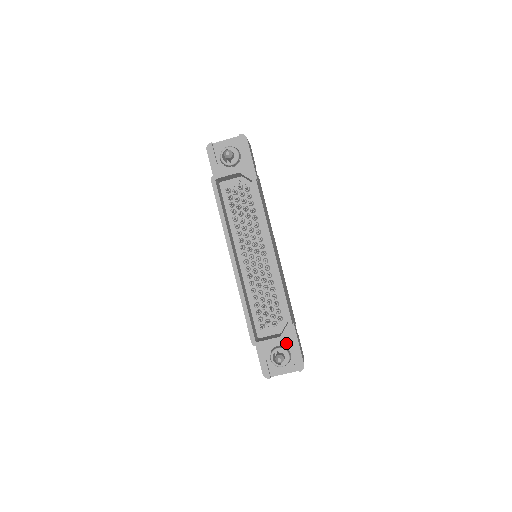
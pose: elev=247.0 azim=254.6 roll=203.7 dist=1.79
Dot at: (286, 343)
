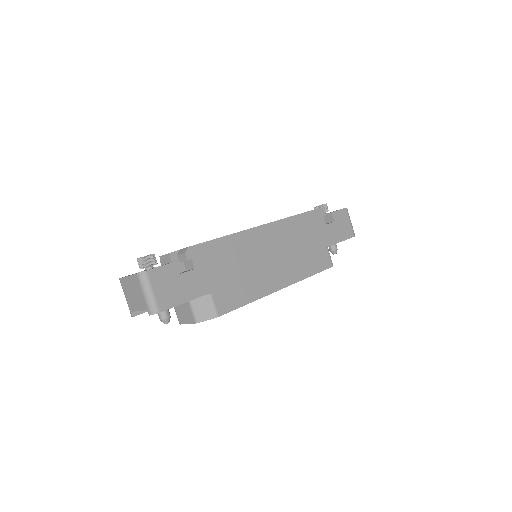
Dot at: occluded
